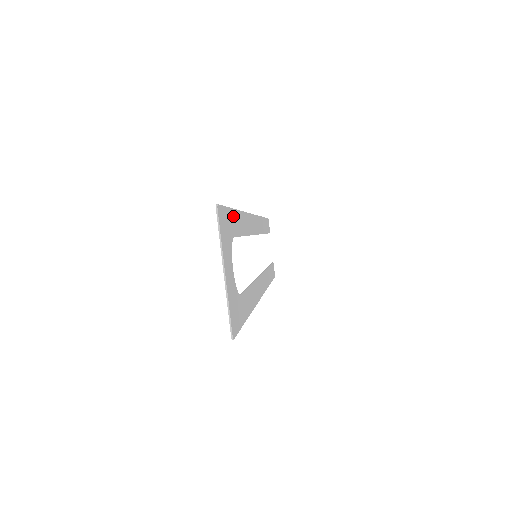
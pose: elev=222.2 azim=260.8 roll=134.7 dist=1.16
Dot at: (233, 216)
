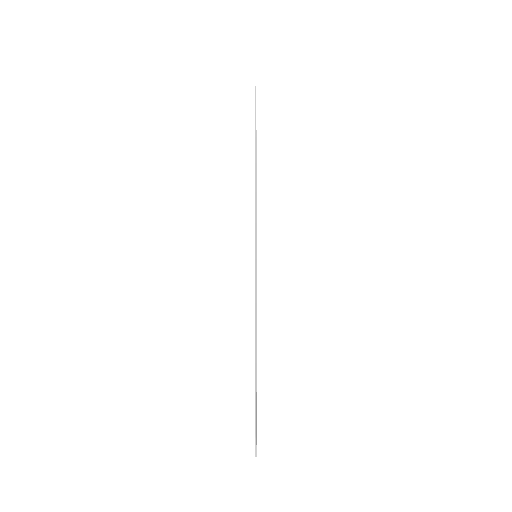
Dot at: occluded
